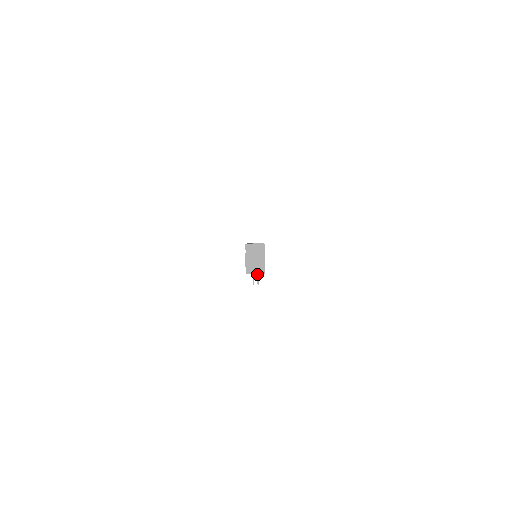
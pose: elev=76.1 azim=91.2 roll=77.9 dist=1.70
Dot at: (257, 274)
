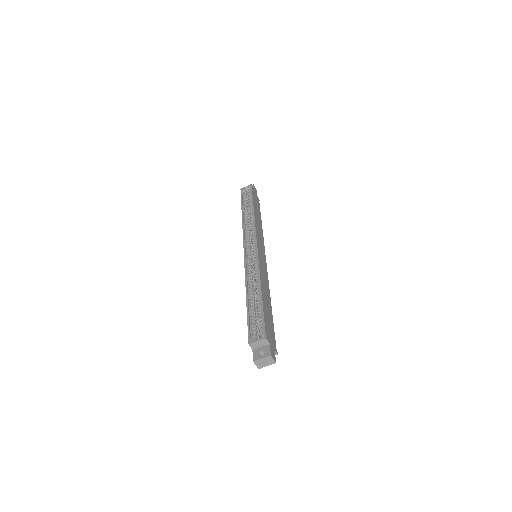
Dot at: occluded
